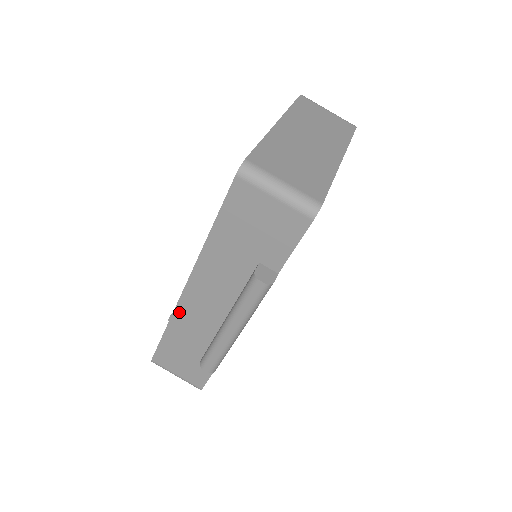
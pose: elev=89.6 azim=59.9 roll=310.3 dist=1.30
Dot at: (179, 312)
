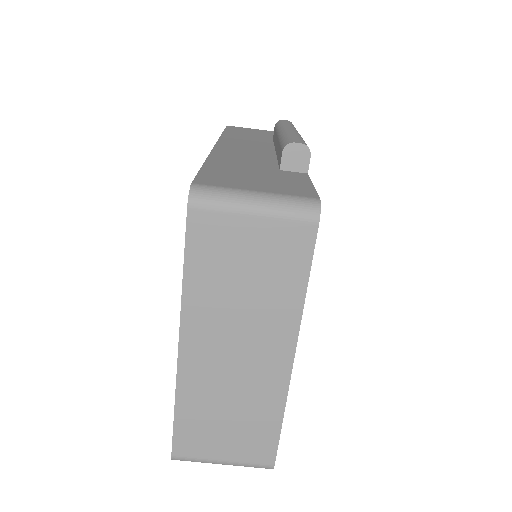
Dot at: occluded
